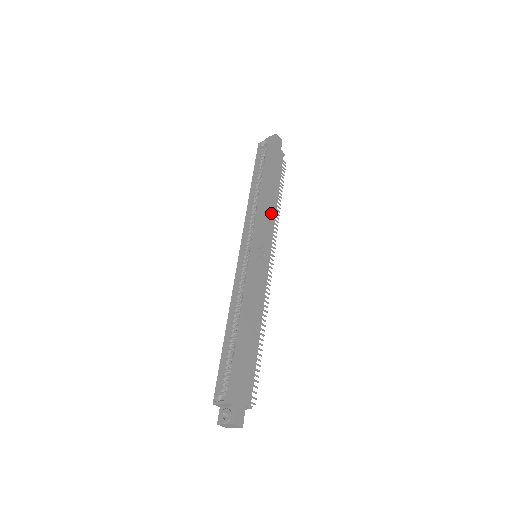
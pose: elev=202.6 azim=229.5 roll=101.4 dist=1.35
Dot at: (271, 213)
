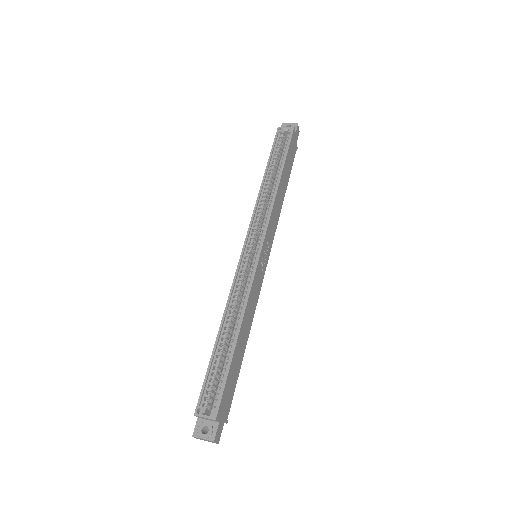
Dot at: (278, 212)
